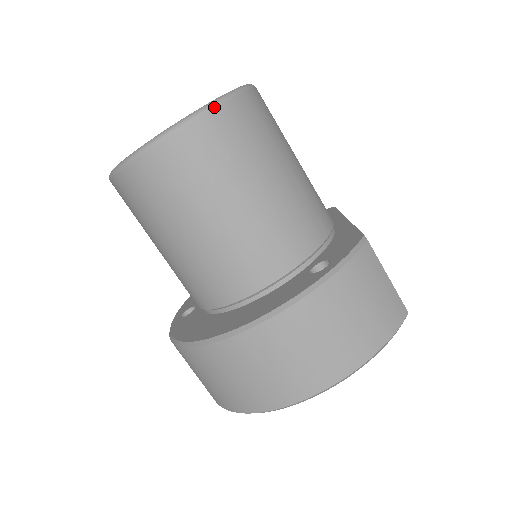
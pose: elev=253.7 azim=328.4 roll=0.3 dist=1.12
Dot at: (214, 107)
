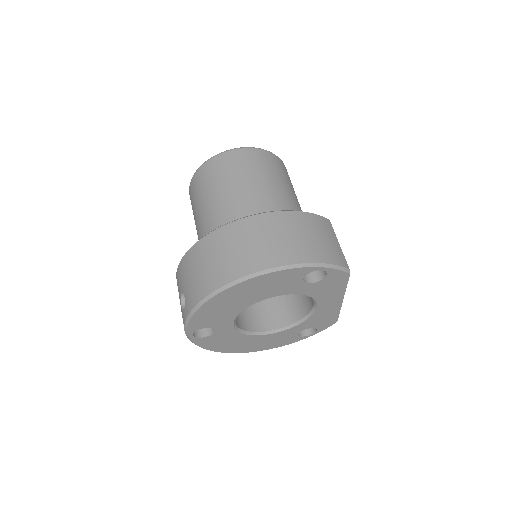
Dot at: (263, 149)
